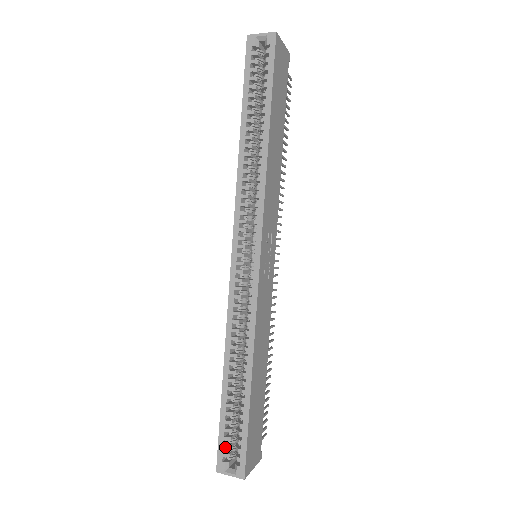
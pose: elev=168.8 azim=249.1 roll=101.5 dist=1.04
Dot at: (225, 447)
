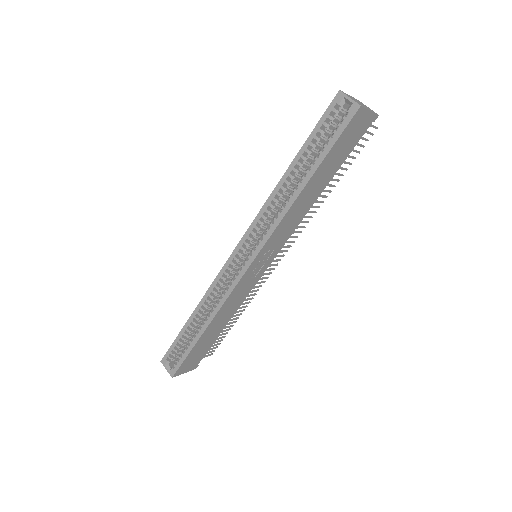
Dot at: (171, 354)
